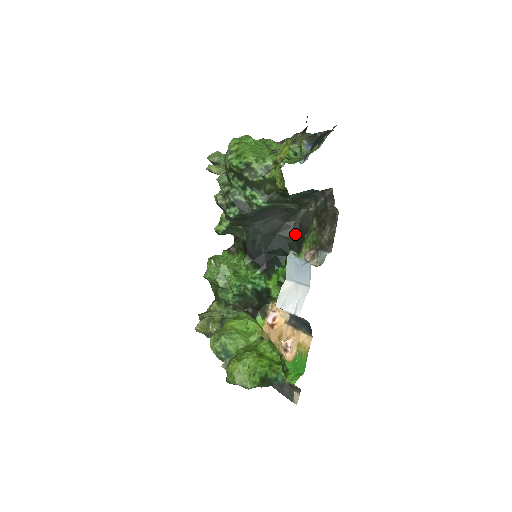
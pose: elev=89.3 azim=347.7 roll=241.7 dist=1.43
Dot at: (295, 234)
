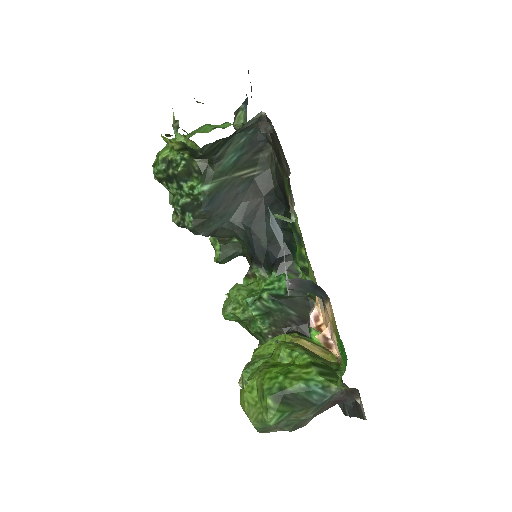
Dot at: (281, 200)
